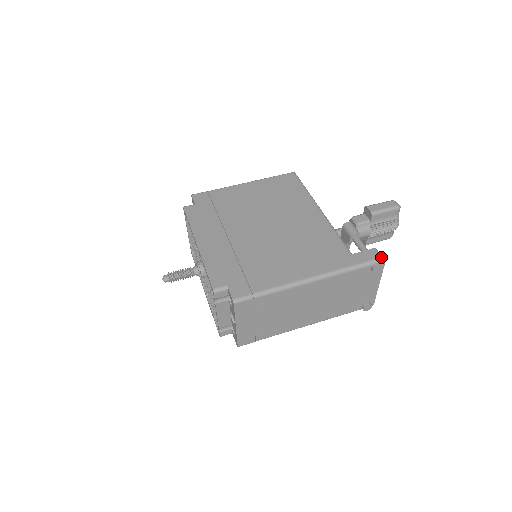
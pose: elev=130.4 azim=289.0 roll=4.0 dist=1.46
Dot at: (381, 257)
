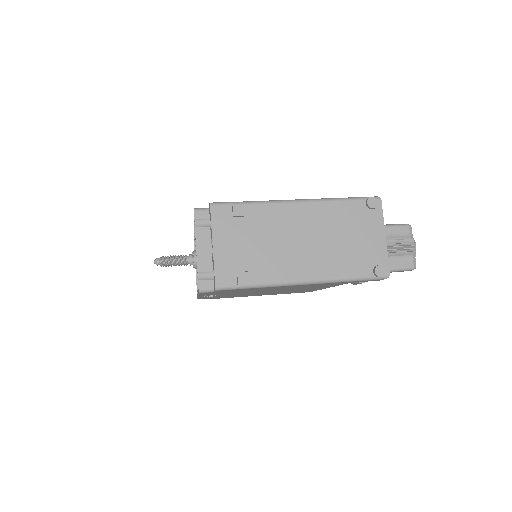
Dot at: (375, 196)
